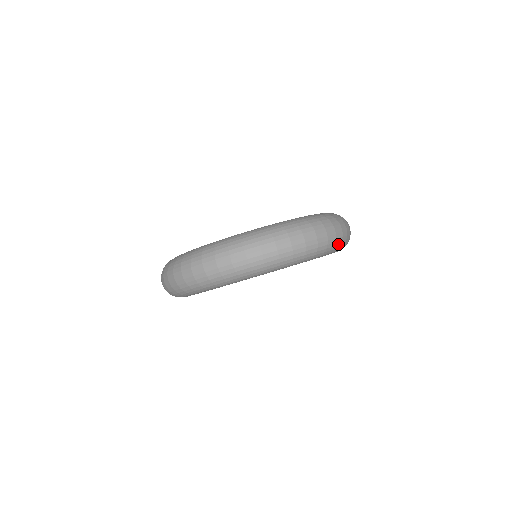
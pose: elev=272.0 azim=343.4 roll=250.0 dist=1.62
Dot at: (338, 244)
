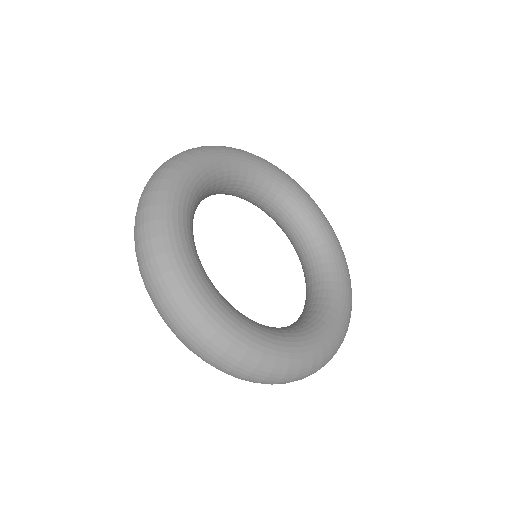
Dot at: occluded
